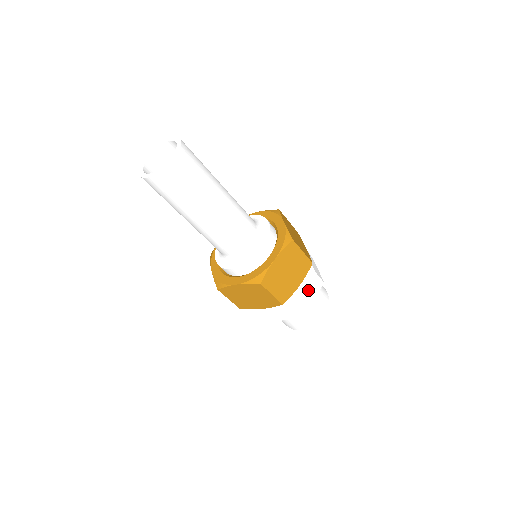
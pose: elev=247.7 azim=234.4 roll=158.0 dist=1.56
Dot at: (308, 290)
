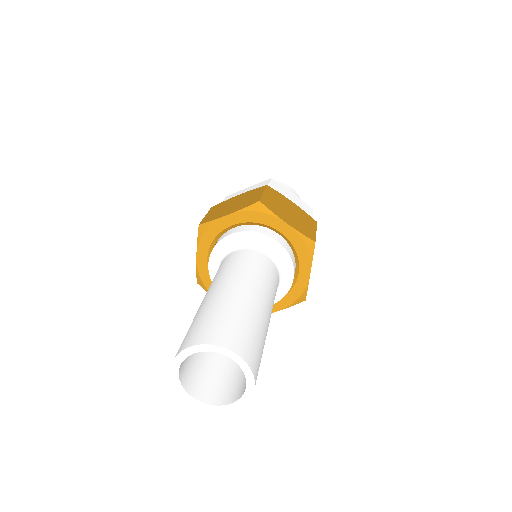
Dot at: occluded
